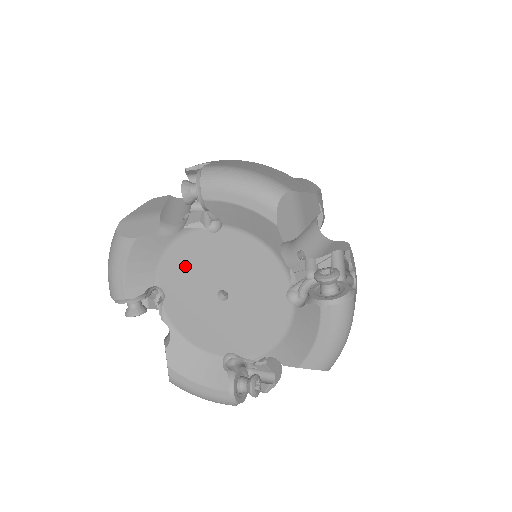
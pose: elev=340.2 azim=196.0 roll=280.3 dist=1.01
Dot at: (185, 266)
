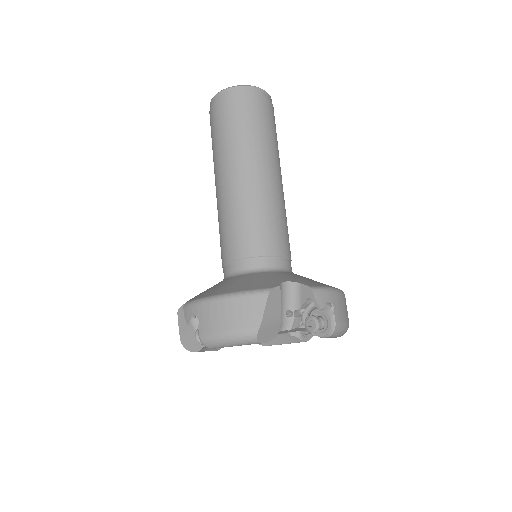
Dot at: occluded
